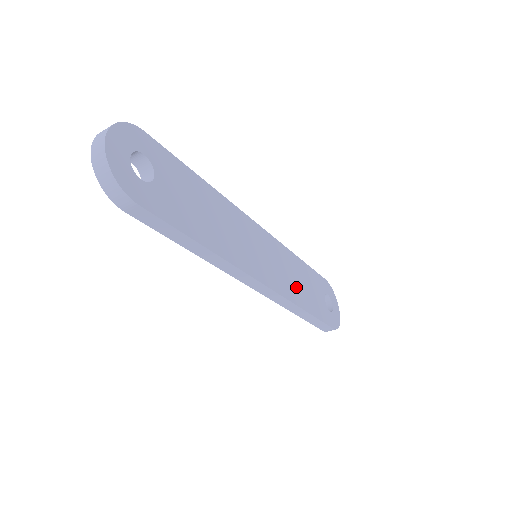
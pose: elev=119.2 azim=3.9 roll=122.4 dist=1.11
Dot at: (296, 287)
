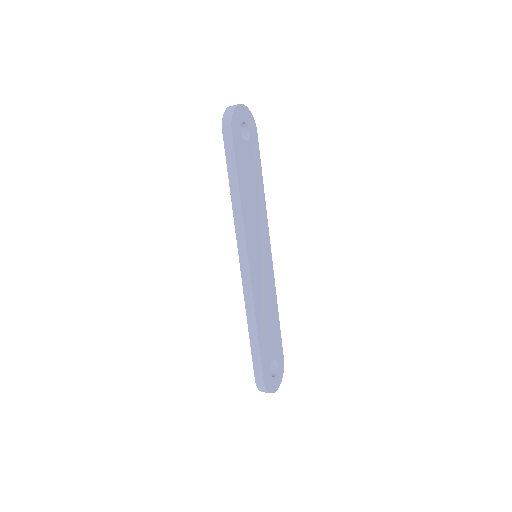
Dot at: (263, 309)
